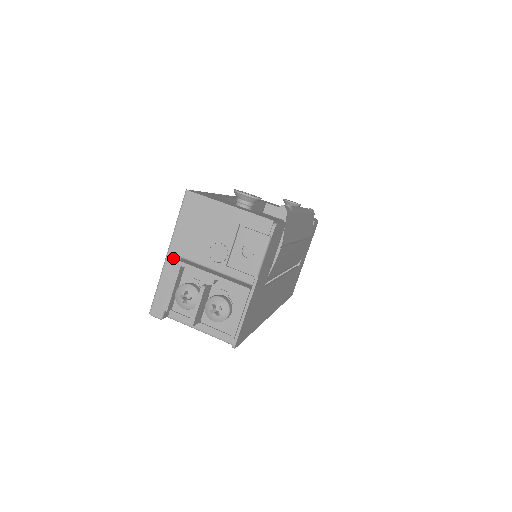
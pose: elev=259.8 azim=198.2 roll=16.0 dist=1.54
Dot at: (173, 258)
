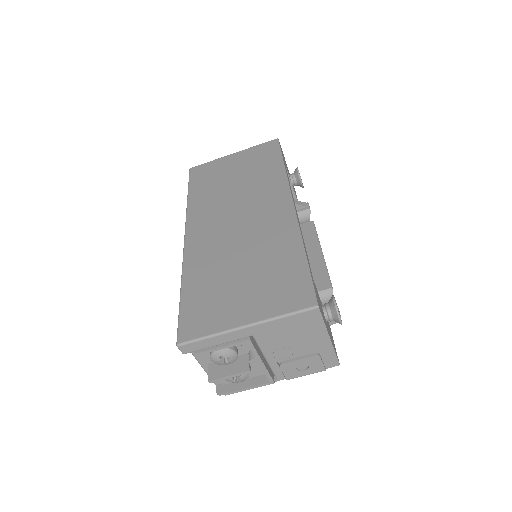
Dot at: (247, 333)
